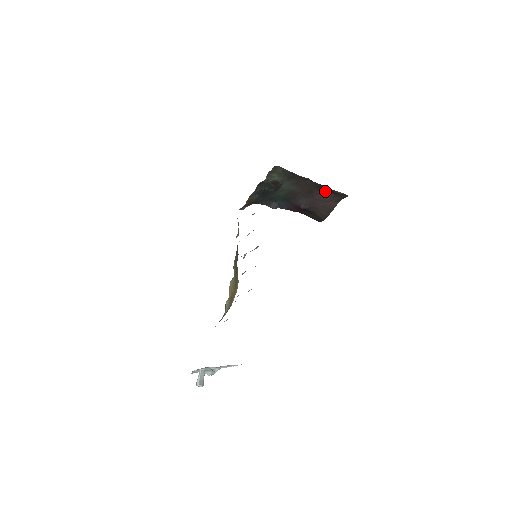
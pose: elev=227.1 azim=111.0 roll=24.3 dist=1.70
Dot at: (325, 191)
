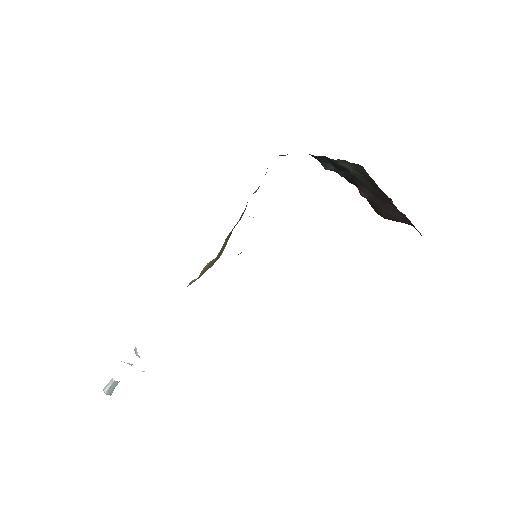
Dot at: occluded
